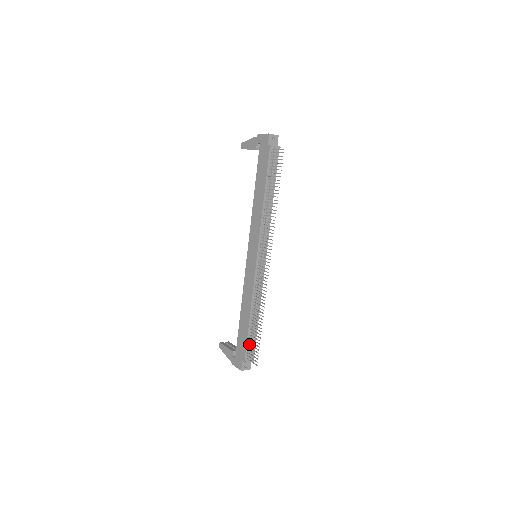
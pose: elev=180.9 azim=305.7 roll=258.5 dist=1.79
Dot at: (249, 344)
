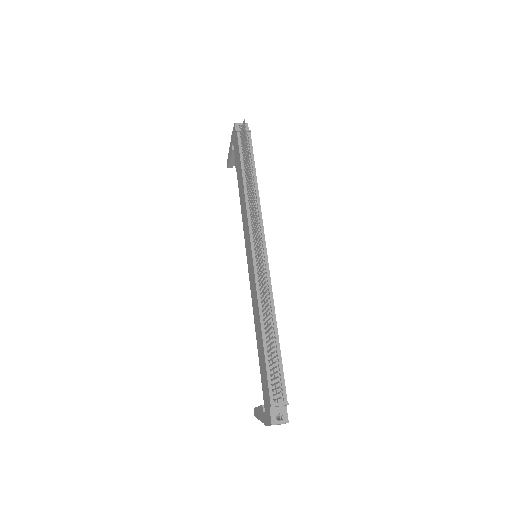
Dot at: (270, 375)
